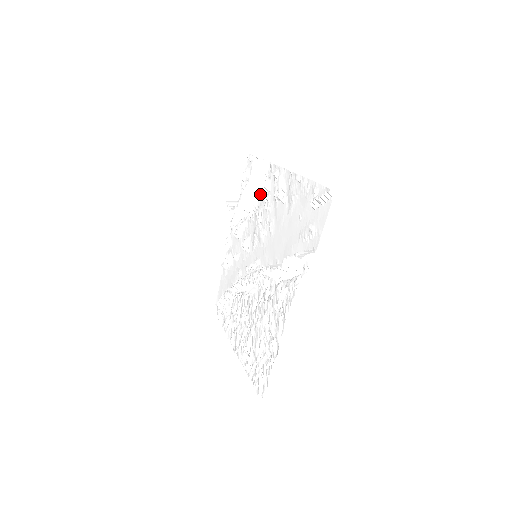
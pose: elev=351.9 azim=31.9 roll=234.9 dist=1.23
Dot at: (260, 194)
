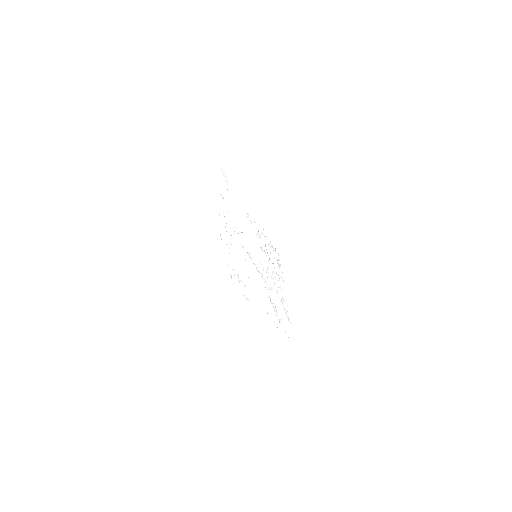
Dot at: (265, 244)
